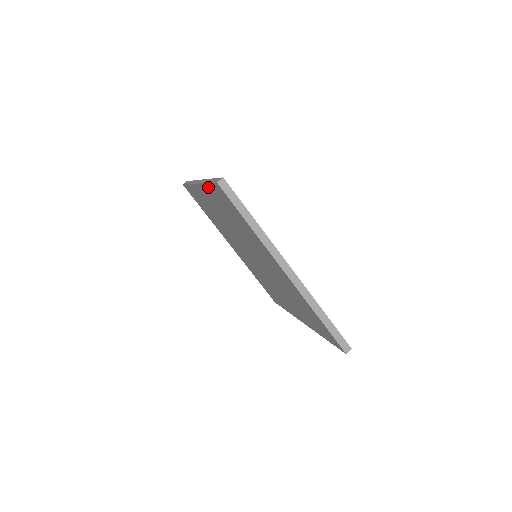
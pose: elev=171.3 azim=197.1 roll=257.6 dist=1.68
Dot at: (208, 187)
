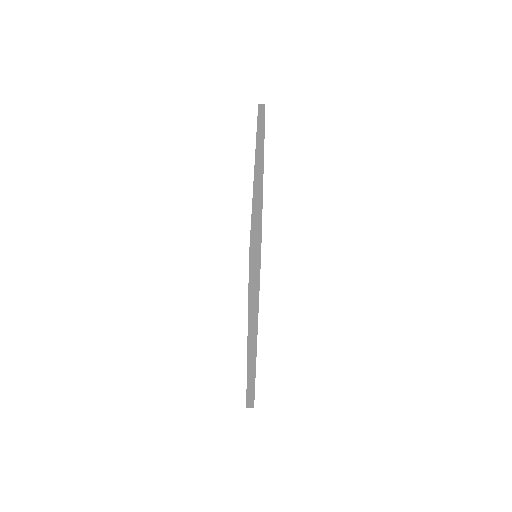
Dot at: occluded
